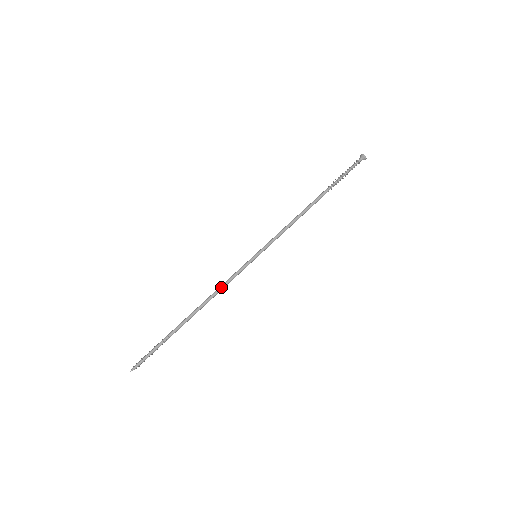
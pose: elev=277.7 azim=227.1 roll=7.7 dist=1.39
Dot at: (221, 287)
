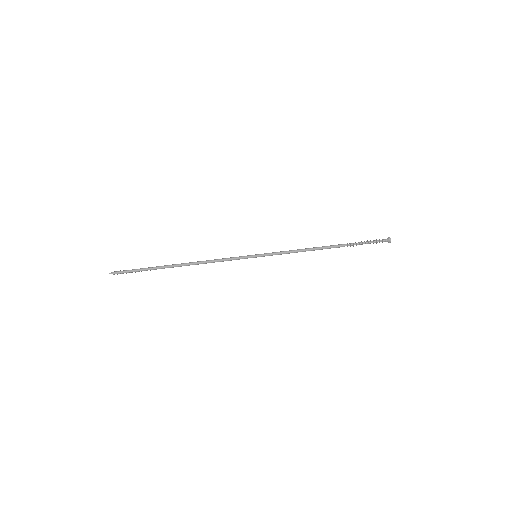
Dot at: (215, 260)
